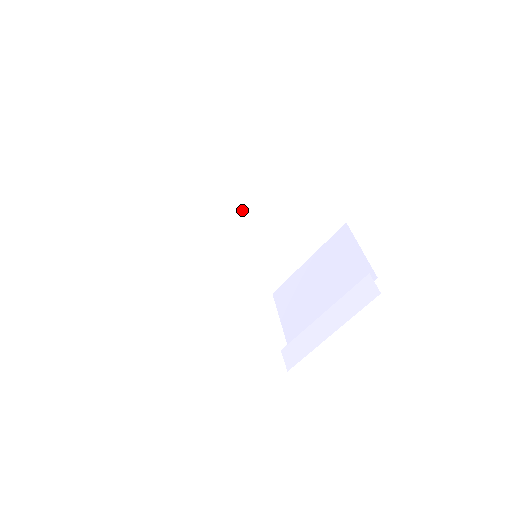
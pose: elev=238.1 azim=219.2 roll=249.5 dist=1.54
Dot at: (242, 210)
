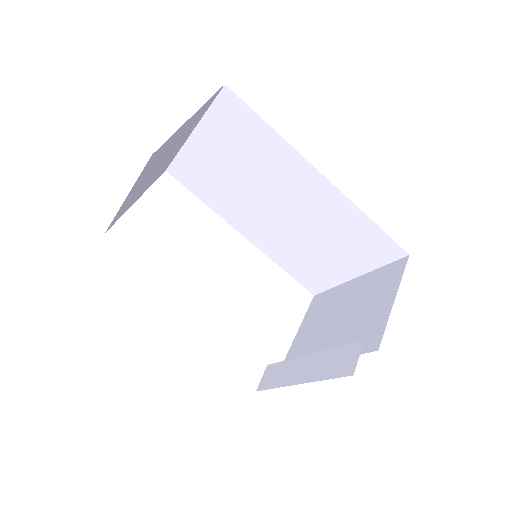
Dot at: (275, 195)
